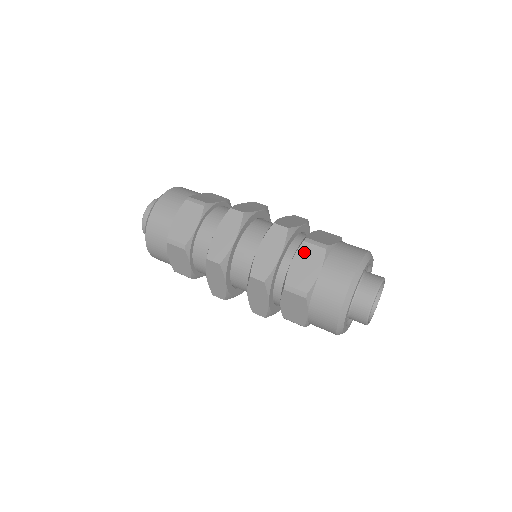
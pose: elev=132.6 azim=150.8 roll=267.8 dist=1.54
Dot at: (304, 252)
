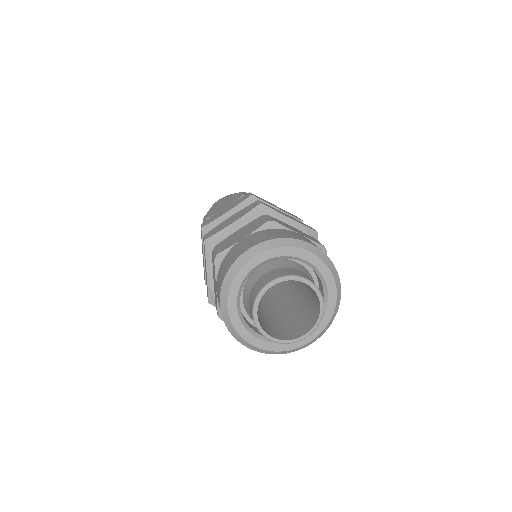
Dot at: (252, 223)
